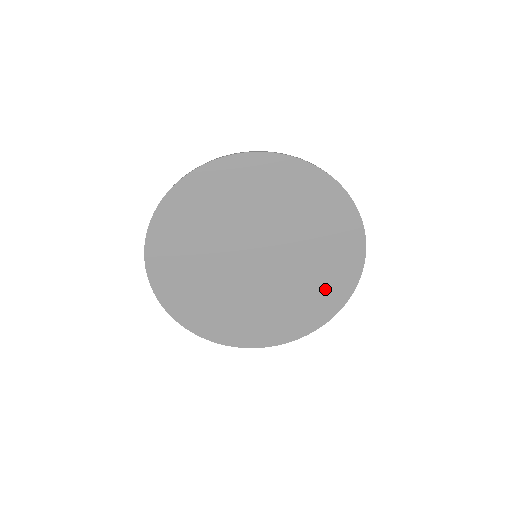
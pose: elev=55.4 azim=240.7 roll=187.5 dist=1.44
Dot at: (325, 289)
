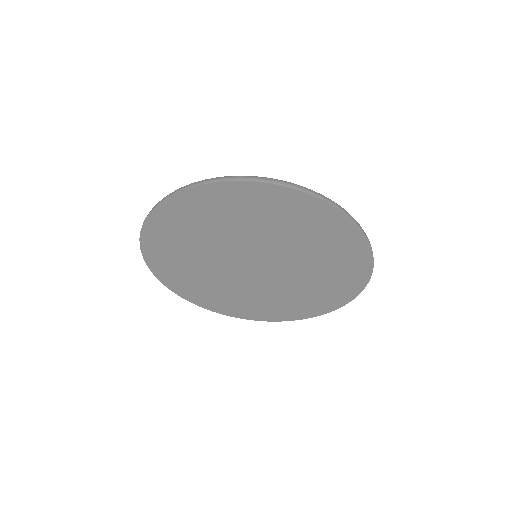
Dot at: (336, 252)
